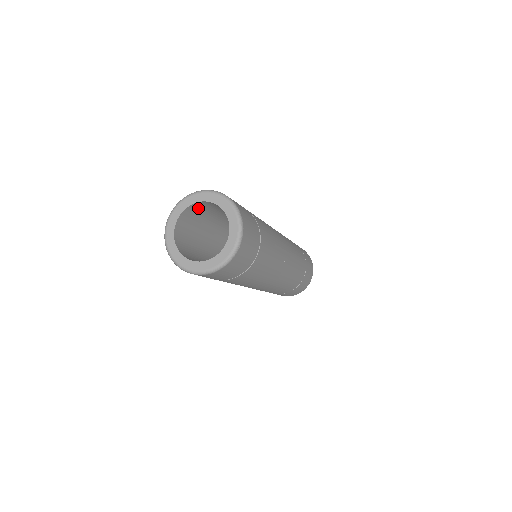
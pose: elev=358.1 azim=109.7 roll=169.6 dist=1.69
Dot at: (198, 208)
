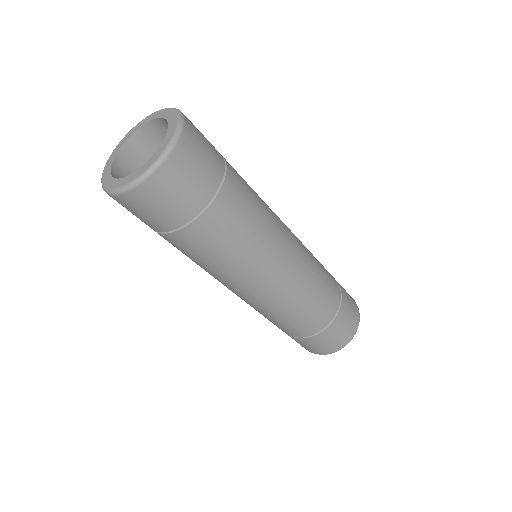
Dot at: (149, 143)
